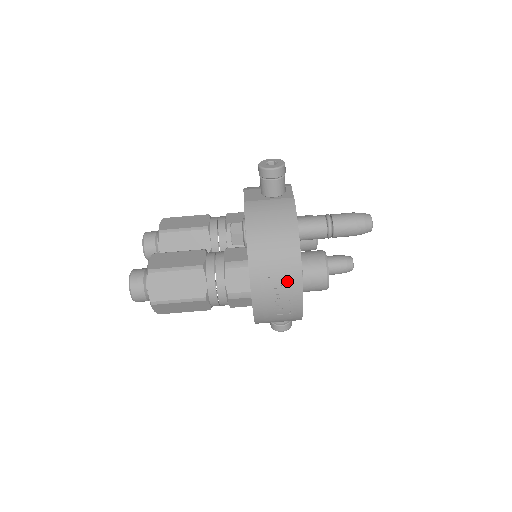
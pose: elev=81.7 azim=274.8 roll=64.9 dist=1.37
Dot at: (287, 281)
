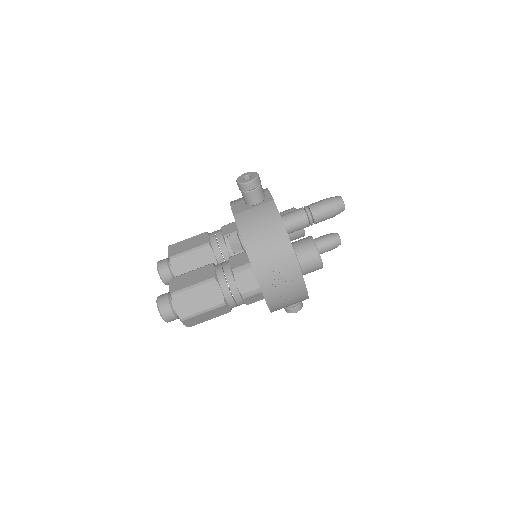
Dot at: (287, 271)
